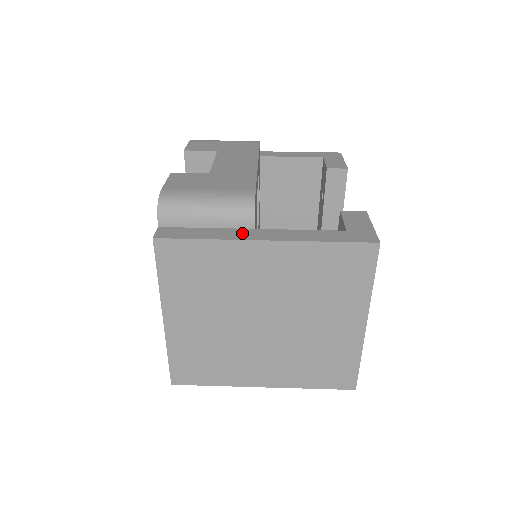
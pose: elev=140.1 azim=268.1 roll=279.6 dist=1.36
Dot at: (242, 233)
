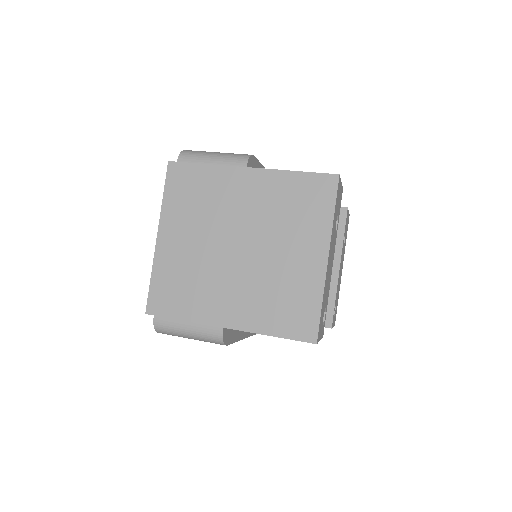
Dot at: occluded
